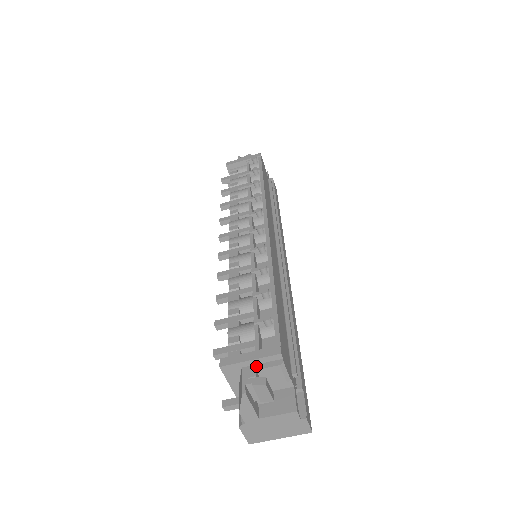
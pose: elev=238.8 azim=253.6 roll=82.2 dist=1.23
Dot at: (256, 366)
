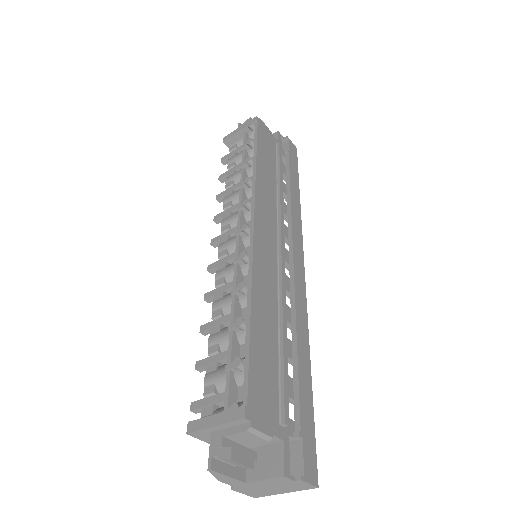
Dot at: (224, 431)
